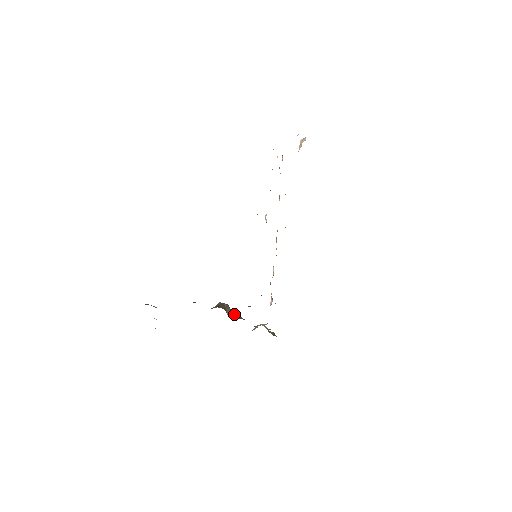
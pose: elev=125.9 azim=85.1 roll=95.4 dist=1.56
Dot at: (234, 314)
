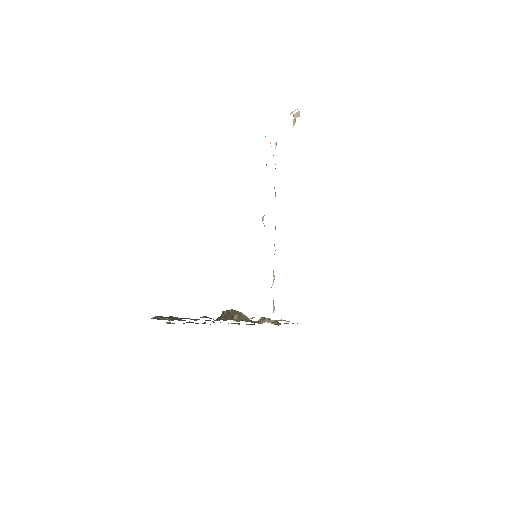
Dot at: (240, 318)
